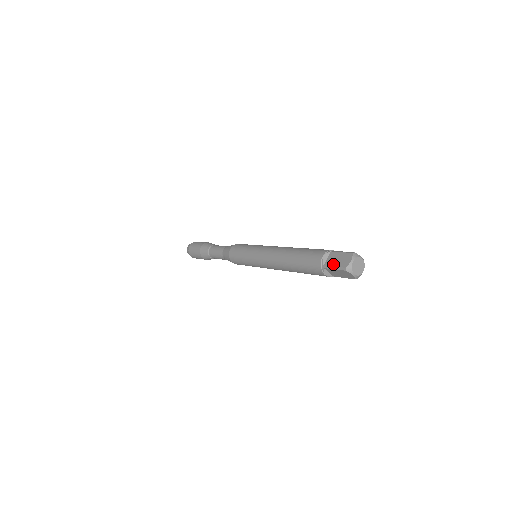
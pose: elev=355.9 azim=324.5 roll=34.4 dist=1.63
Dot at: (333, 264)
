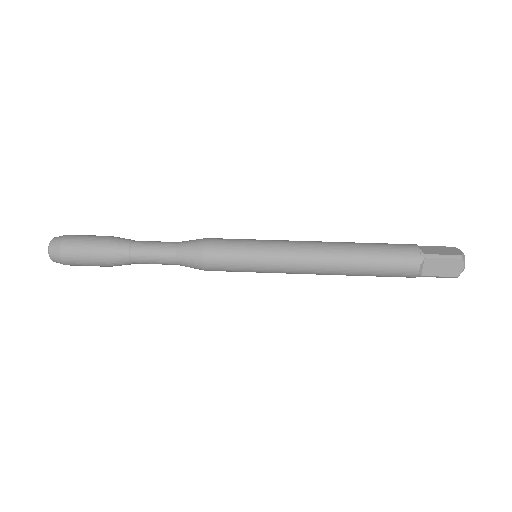
Dot at: (437, 274)
